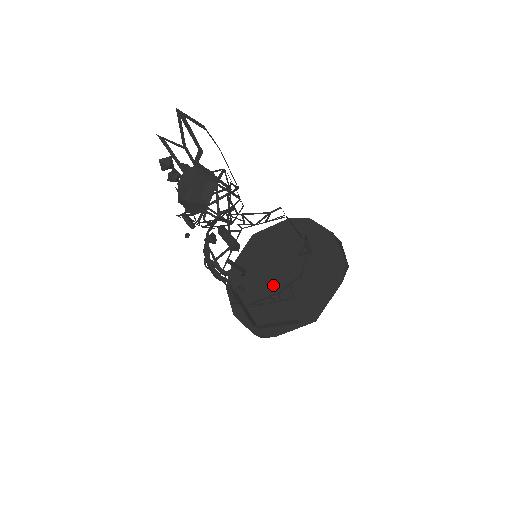
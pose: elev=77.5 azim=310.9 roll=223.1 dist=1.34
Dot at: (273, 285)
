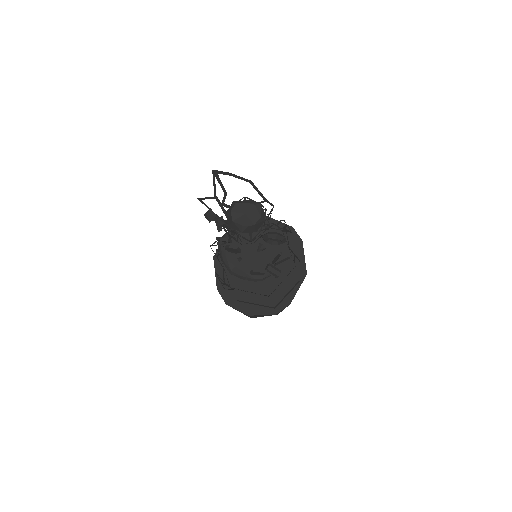
Dot at: occluded
